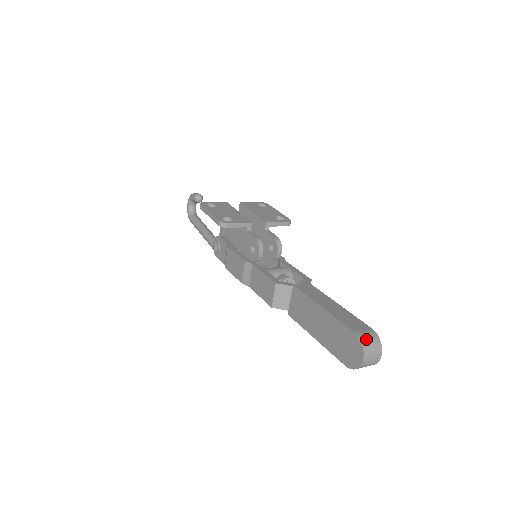
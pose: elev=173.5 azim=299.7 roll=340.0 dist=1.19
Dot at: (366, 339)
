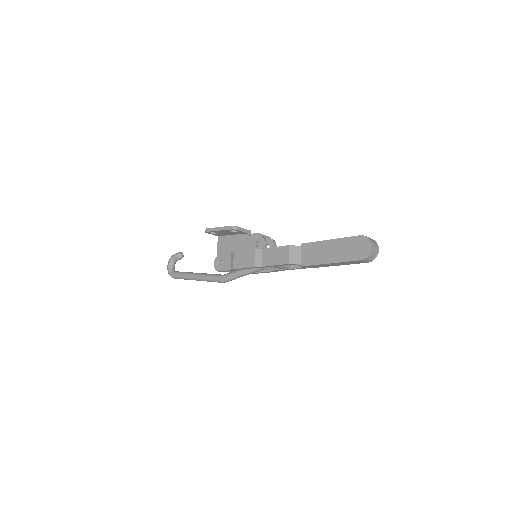
Dot at: (368, 237)
